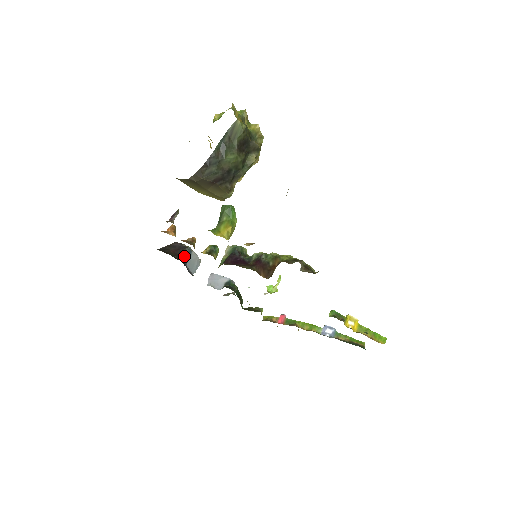
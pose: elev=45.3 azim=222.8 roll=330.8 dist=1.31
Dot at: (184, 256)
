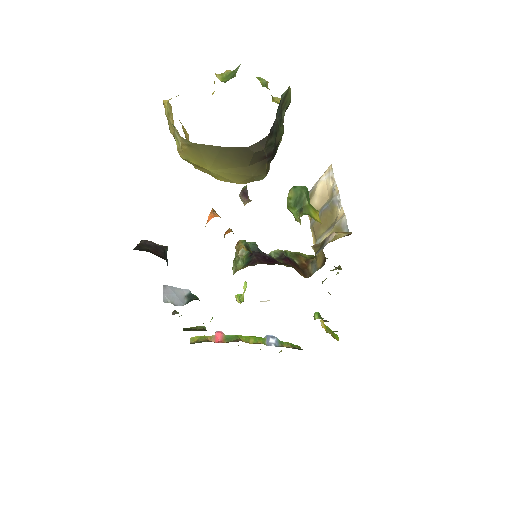
Dot at: (166, 259)
